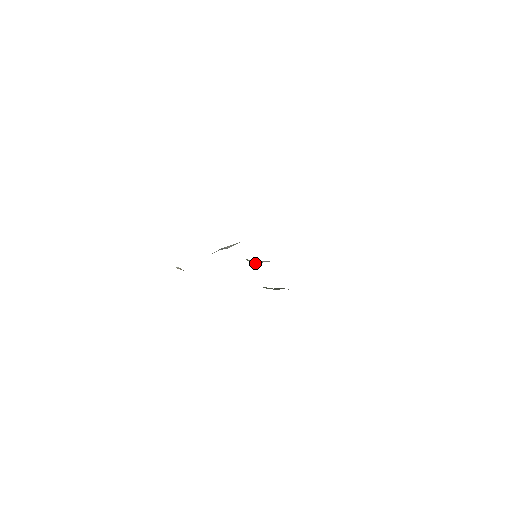
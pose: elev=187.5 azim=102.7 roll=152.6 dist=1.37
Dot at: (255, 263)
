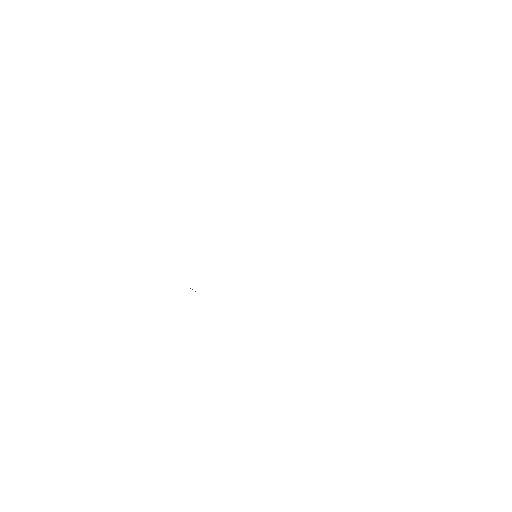
Dot at: occluded
